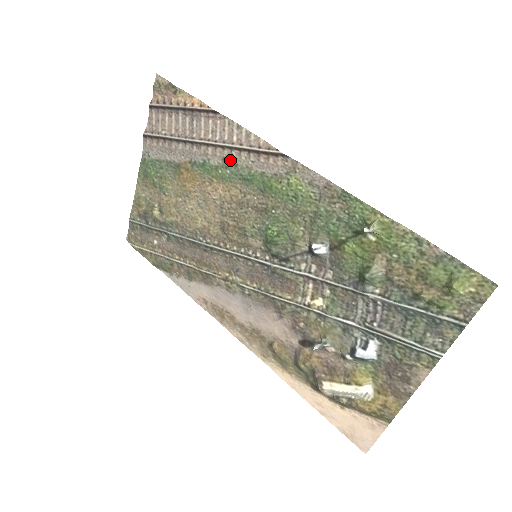
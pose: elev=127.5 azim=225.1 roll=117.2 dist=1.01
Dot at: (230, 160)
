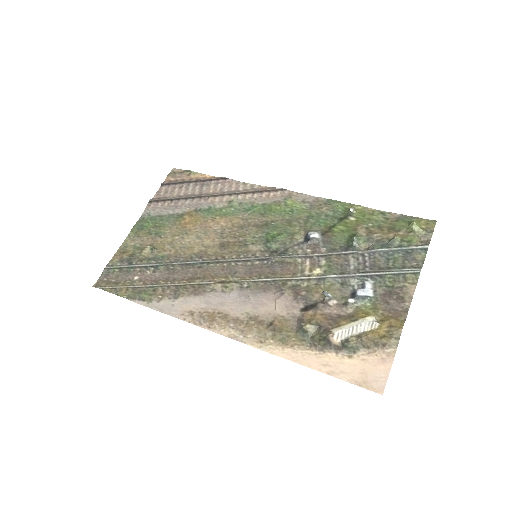
Dot at: (235, 201)
